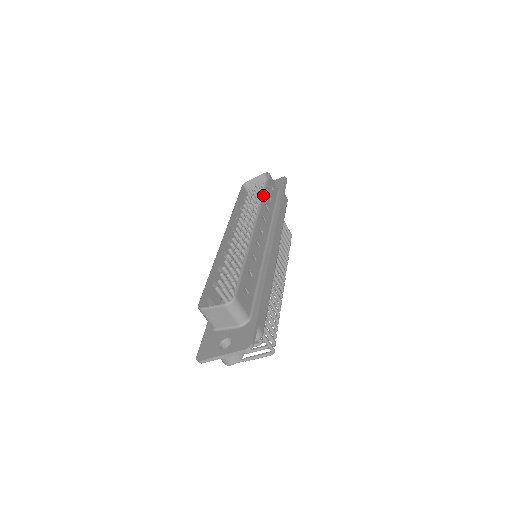
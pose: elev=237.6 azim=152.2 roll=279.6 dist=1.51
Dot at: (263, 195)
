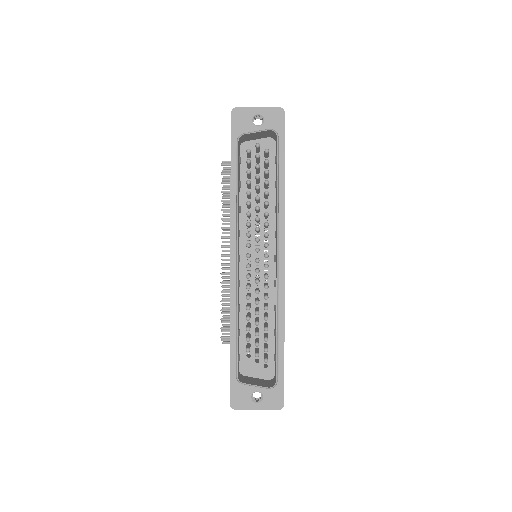
Dot at: (278, 196)
